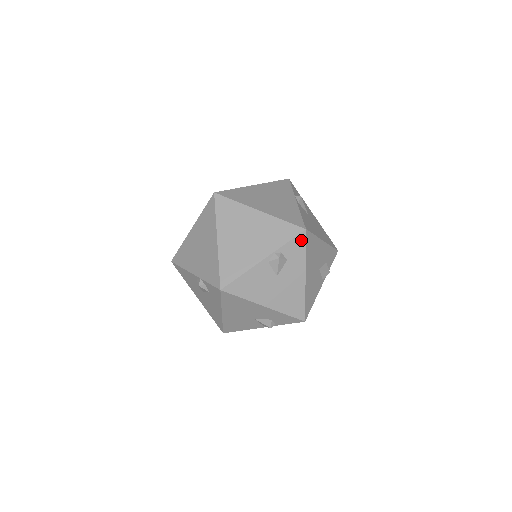
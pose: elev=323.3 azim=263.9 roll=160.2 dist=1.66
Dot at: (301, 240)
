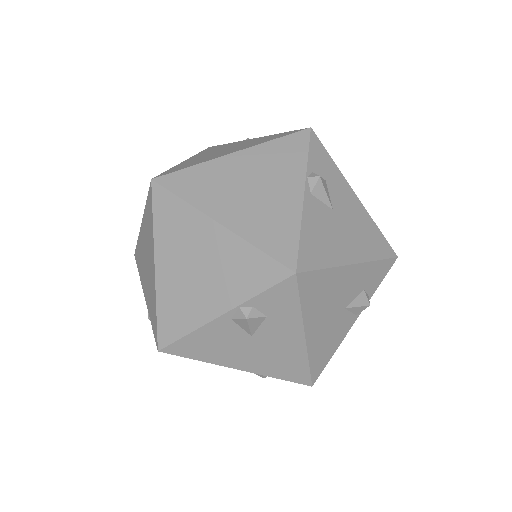
Dot at: (317, 145)
